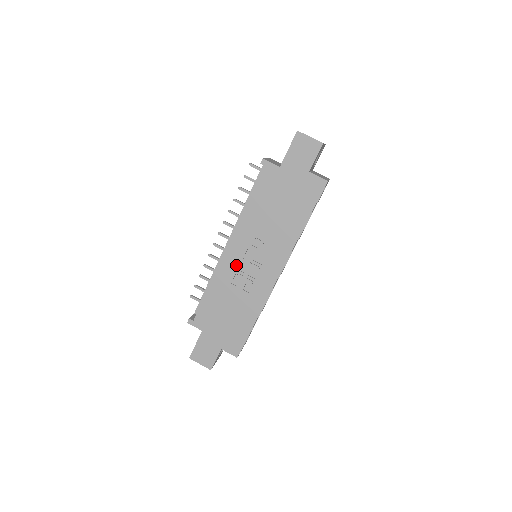
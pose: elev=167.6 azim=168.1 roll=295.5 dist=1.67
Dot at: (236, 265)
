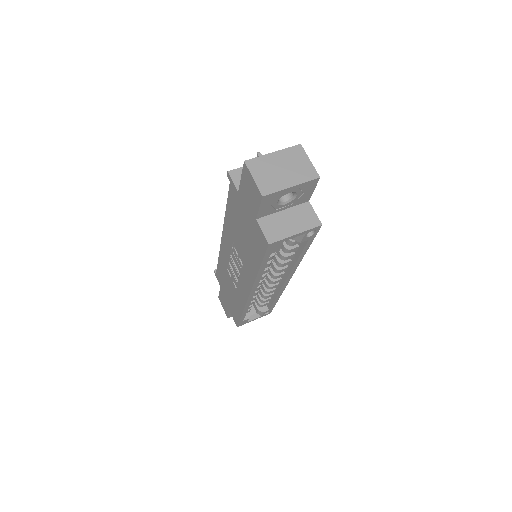
Dot at: (227, 258)
